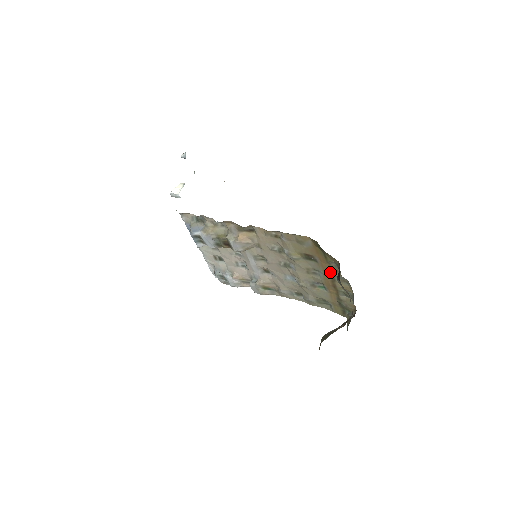
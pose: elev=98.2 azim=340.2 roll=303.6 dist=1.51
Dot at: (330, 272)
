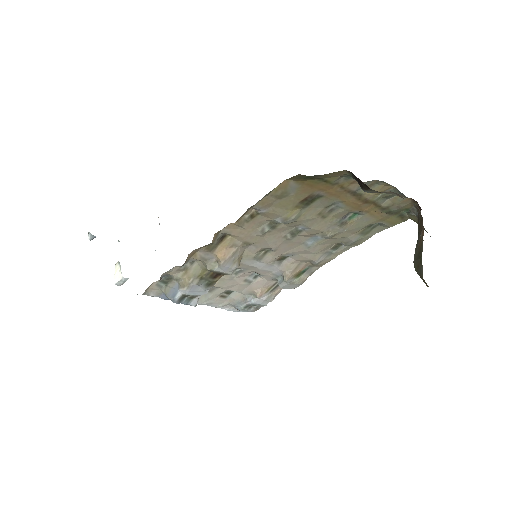
Dot at: (346, 192)
